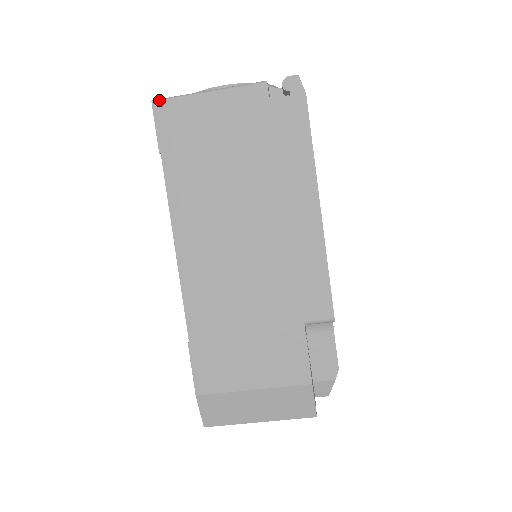
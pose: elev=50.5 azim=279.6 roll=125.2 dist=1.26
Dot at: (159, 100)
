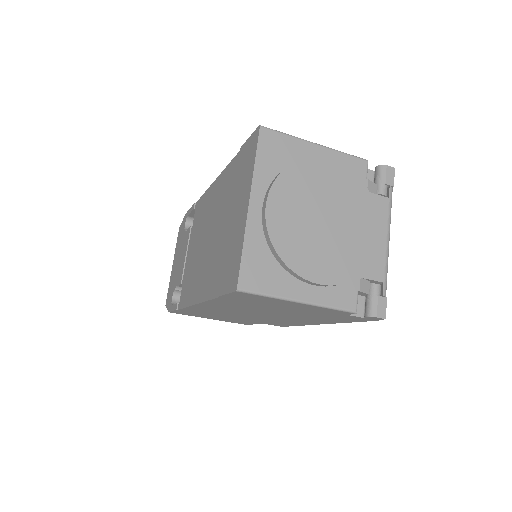
Dot at: (245, 293)
